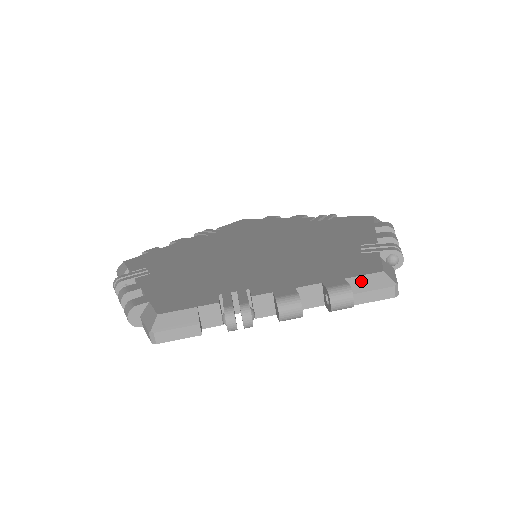
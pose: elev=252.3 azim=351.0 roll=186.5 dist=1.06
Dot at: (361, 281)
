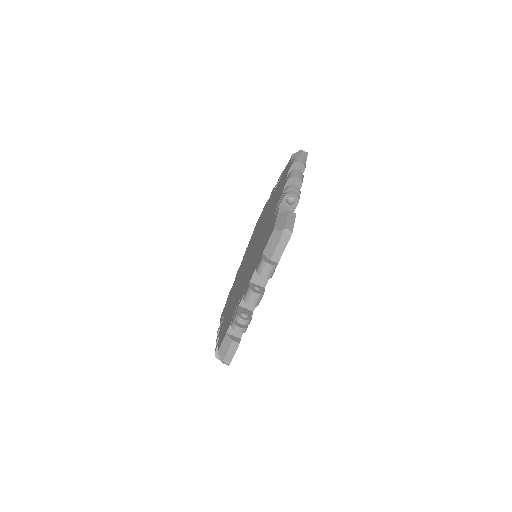
Dot at: (269, 247)
